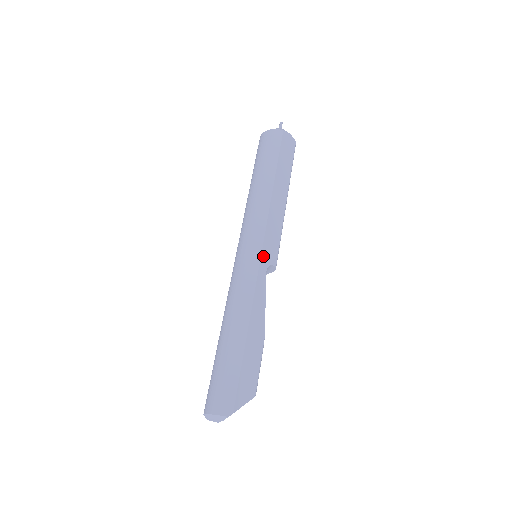
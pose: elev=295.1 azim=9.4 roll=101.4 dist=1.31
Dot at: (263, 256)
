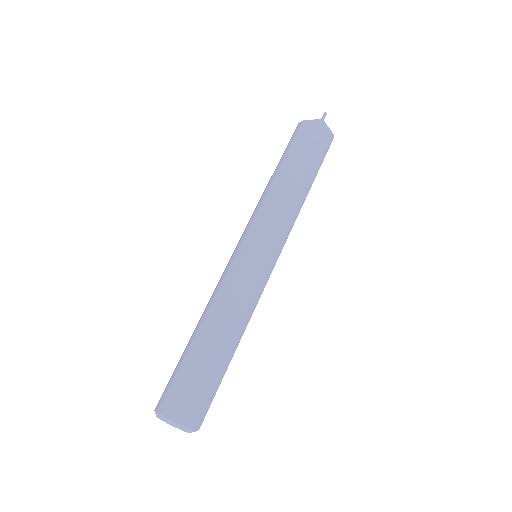
Dot at: (272, 270)
